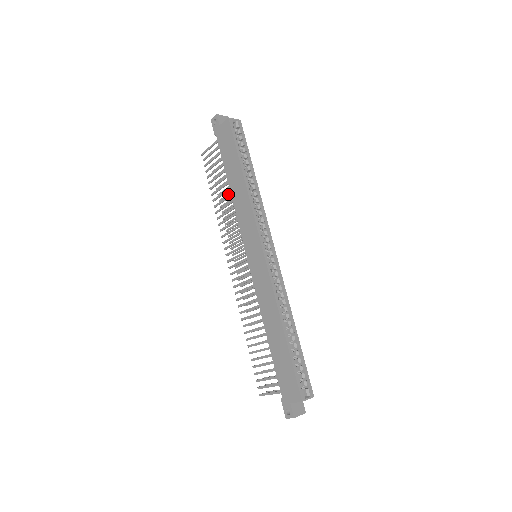
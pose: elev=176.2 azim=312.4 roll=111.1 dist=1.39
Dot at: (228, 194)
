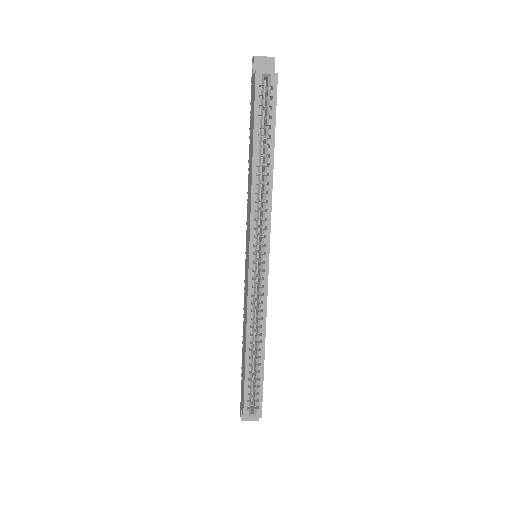
Dot at: occluded
